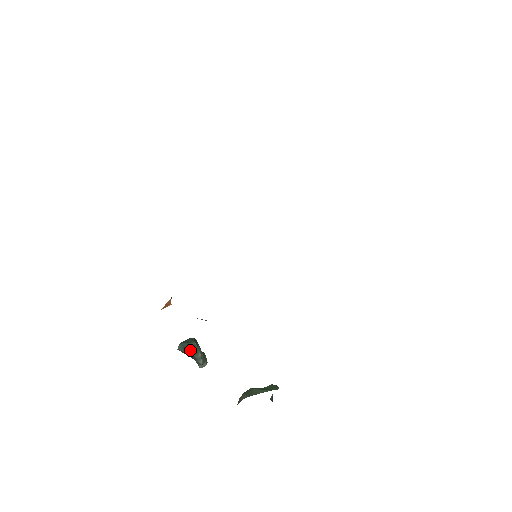
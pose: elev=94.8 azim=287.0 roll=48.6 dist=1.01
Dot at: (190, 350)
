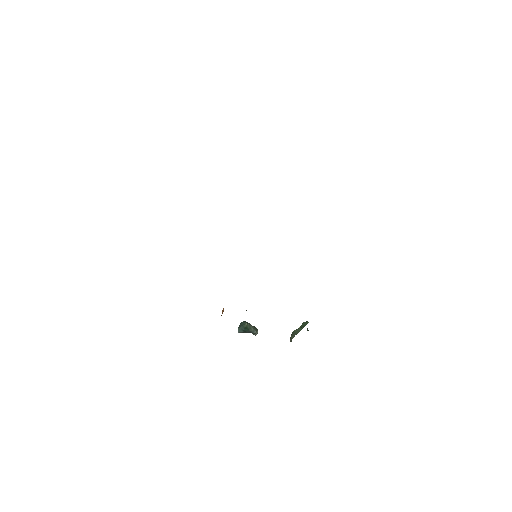
Dot at: (246, 329)
